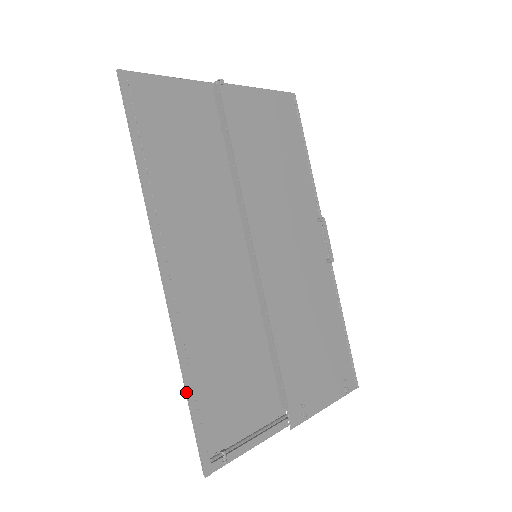
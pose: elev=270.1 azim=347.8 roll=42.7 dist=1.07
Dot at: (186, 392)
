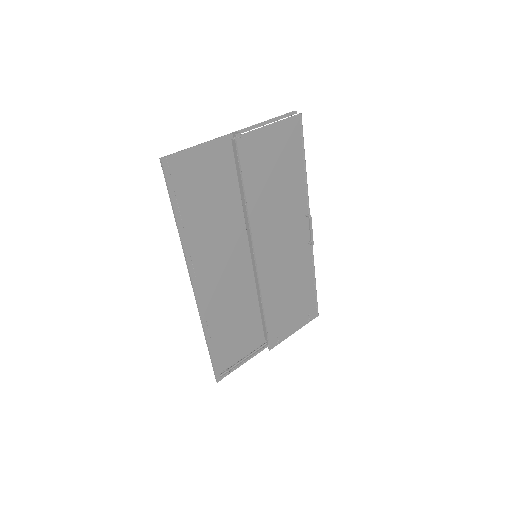
Dot at: (207, 346)
